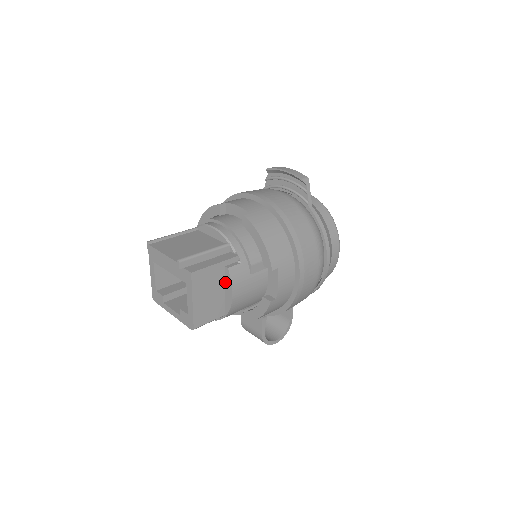
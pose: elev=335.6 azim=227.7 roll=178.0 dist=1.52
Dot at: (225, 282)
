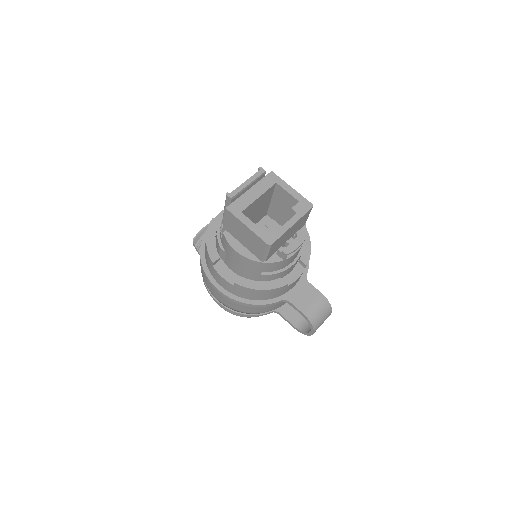
Dot at: occluded
